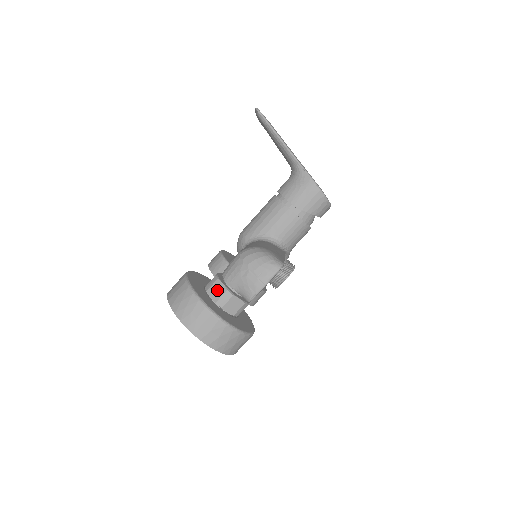
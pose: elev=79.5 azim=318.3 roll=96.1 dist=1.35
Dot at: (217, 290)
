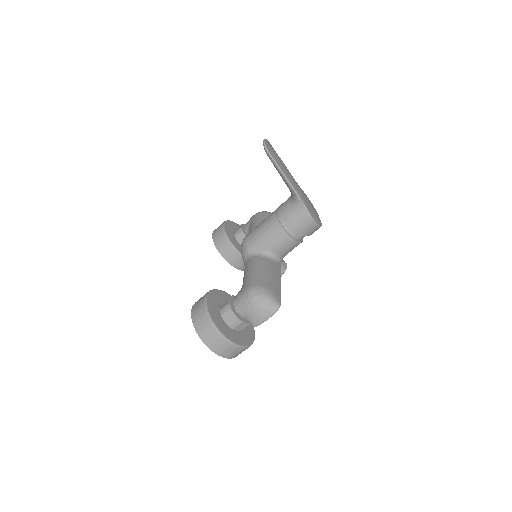
Dot at: (230, 317)
